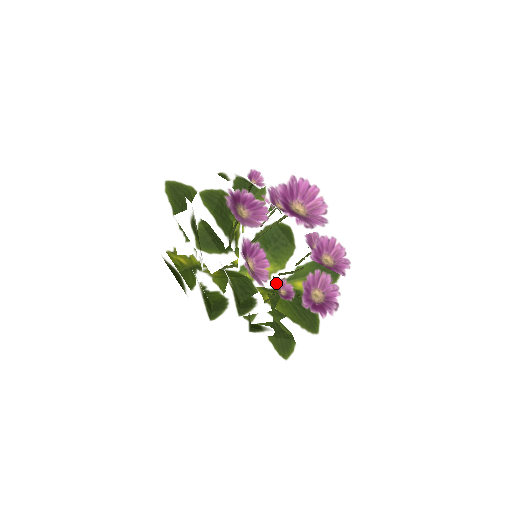
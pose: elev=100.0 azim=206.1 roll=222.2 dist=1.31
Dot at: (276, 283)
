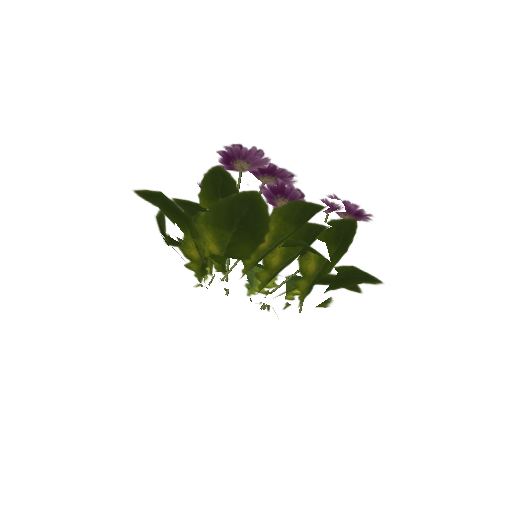
Dot at: (321, 198)
